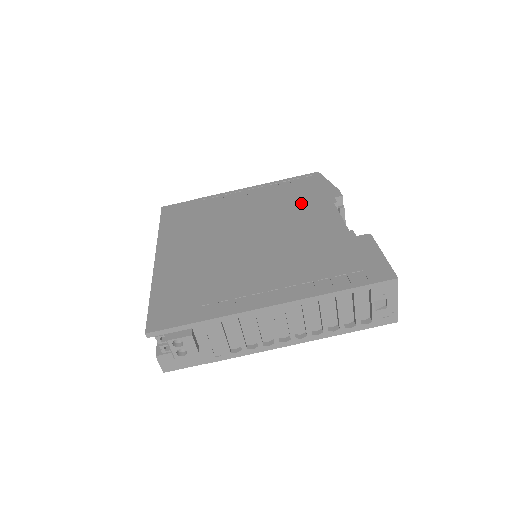
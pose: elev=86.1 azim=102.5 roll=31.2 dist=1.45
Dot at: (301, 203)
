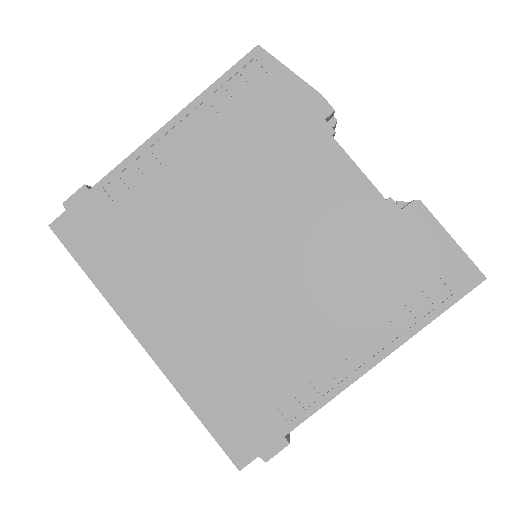
Dot at: (280, 150)
